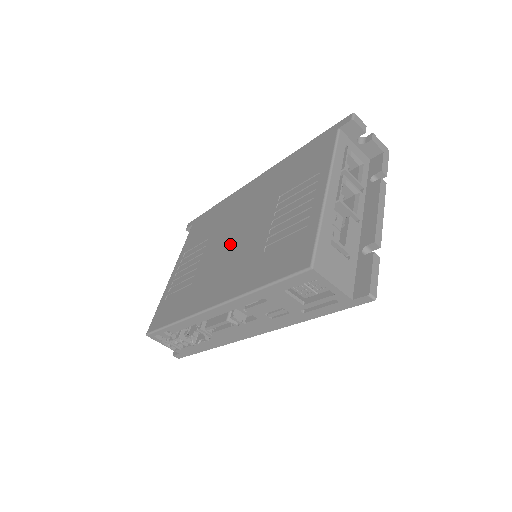
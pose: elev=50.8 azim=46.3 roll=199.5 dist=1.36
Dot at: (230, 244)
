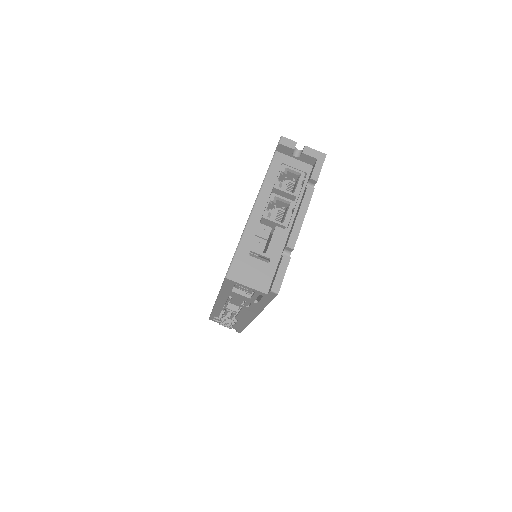
Dot at: occluded
